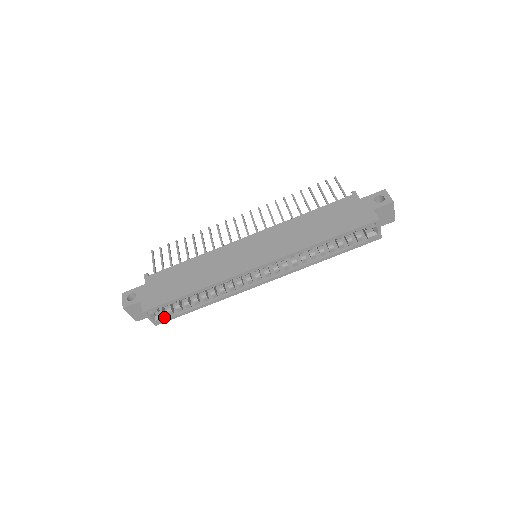
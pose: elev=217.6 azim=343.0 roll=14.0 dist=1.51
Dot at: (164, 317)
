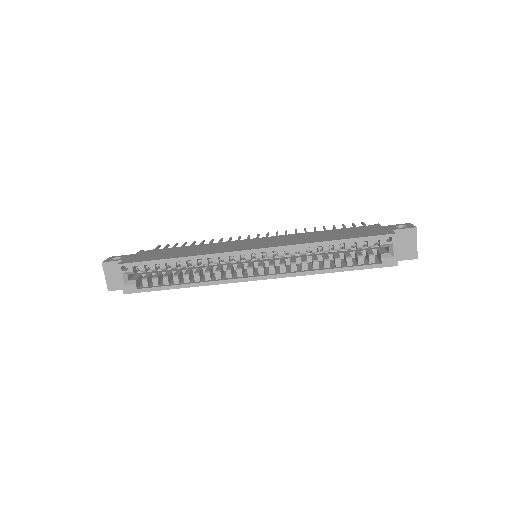
Dot at: (136, 285)
